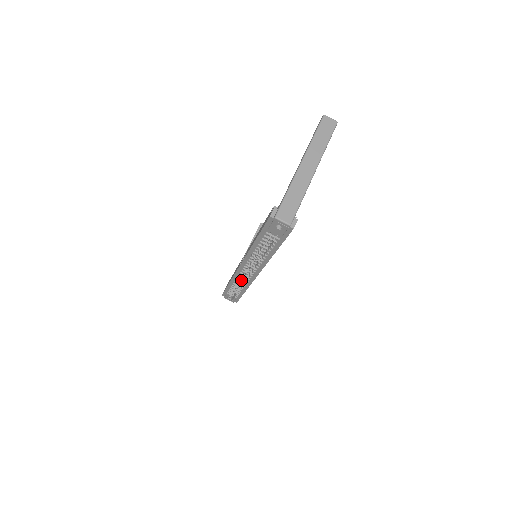
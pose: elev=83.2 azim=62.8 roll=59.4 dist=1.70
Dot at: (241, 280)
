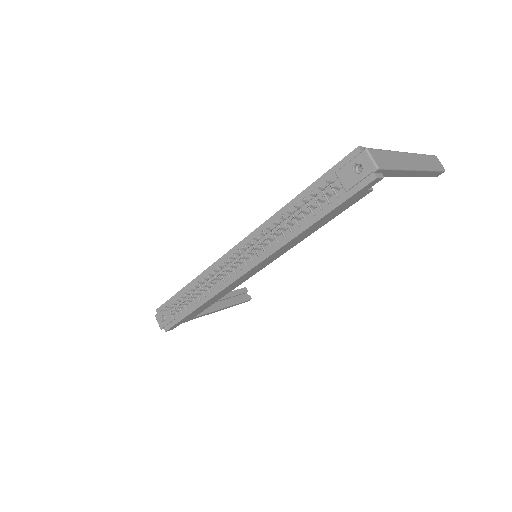
Dot at: (217, 271)
